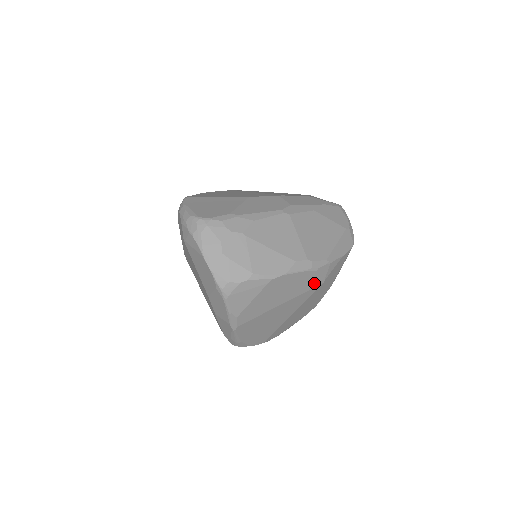
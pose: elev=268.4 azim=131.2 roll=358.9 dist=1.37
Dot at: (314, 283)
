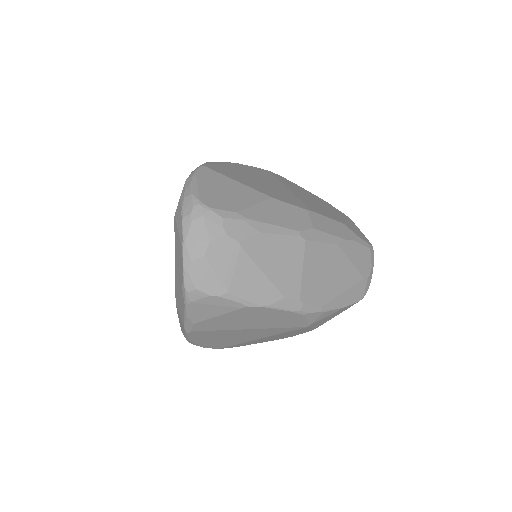
Dot at: (296, 324)
